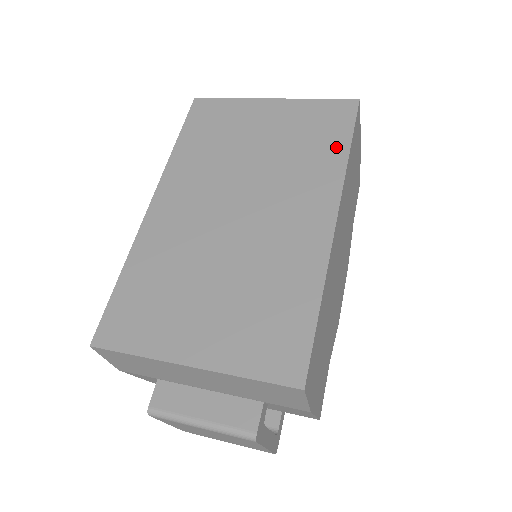
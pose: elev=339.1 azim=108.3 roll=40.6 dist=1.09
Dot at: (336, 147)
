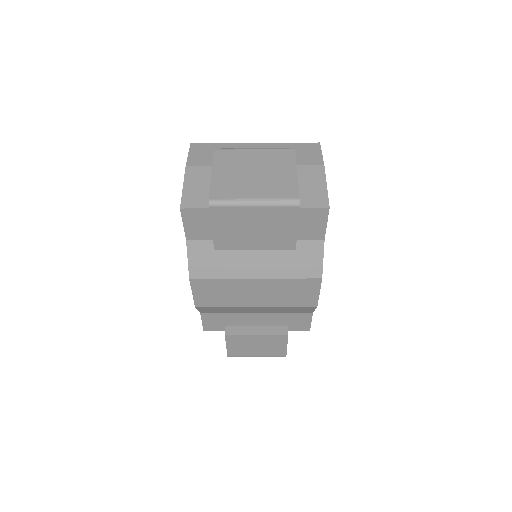
Dot at: occluded
